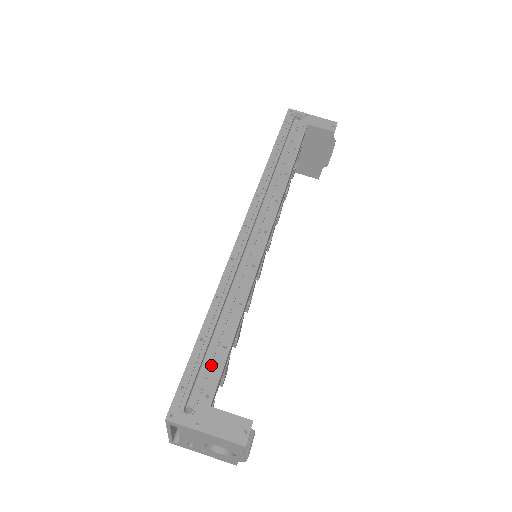
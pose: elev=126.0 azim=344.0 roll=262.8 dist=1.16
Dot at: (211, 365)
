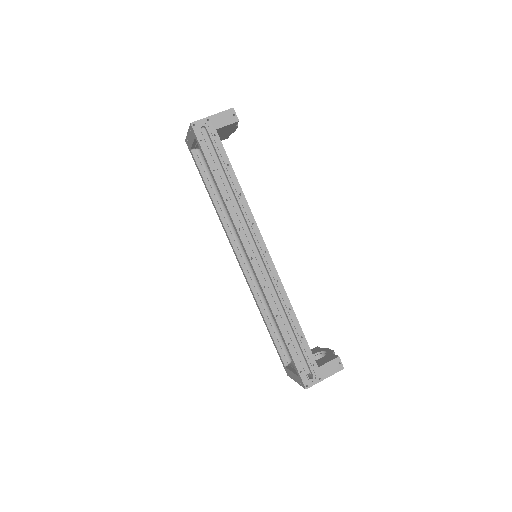
Dot at: (303, 350)
